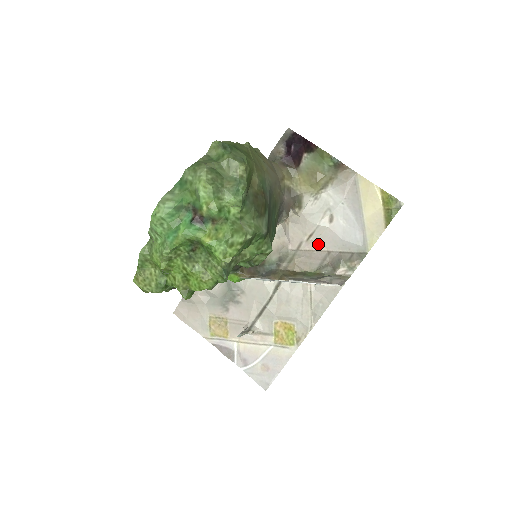
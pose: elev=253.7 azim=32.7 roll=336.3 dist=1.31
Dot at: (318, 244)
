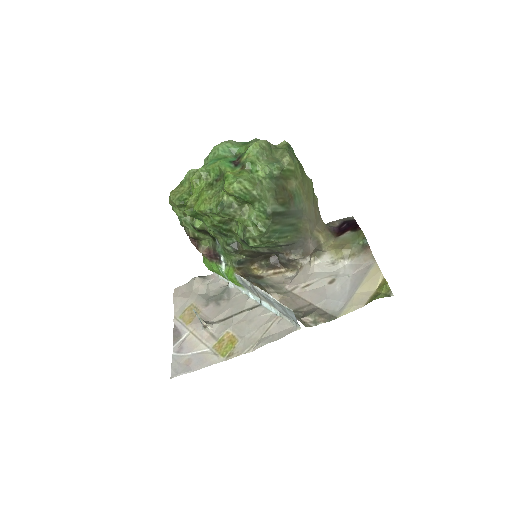
Dot at: (308, 295)
